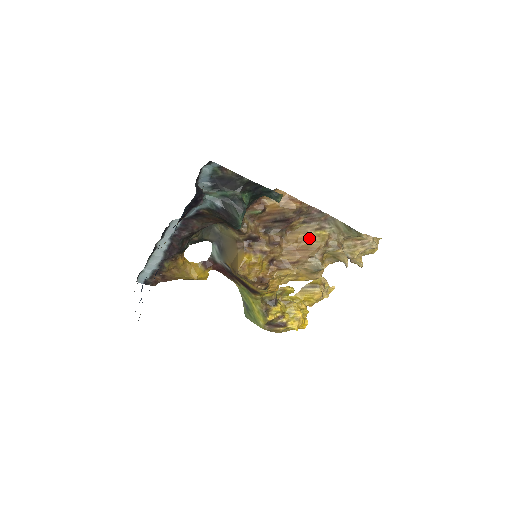
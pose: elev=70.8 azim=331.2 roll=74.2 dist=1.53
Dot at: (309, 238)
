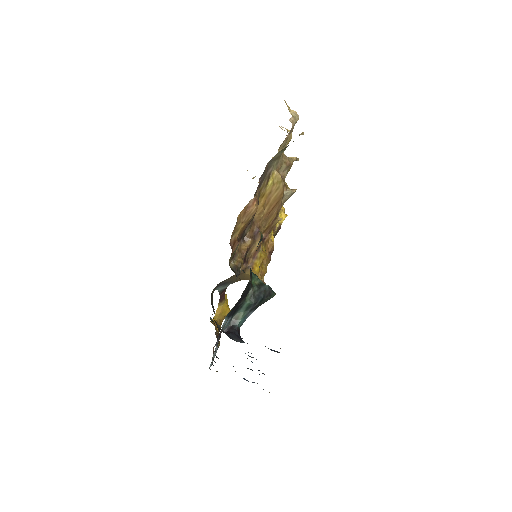
Dot at: (269, 194)
